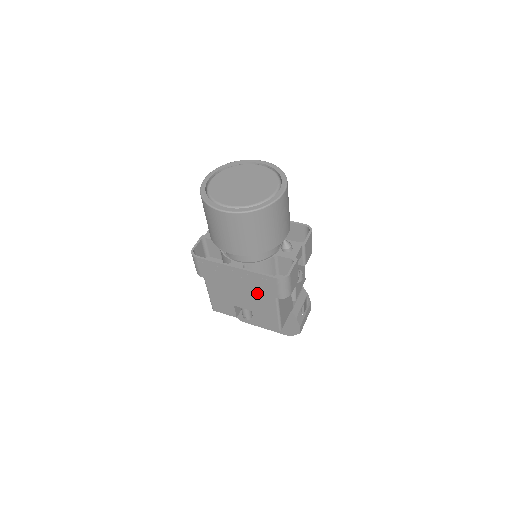
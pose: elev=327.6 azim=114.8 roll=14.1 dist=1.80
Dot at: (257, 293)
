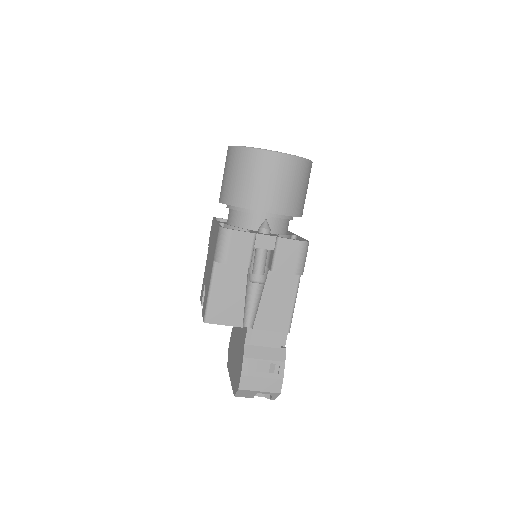
Dot at: occluded
